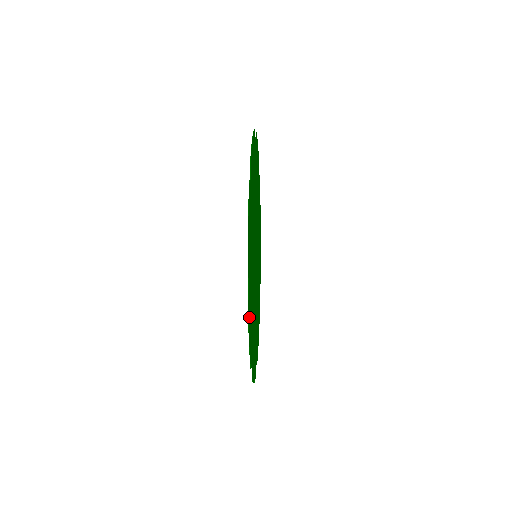
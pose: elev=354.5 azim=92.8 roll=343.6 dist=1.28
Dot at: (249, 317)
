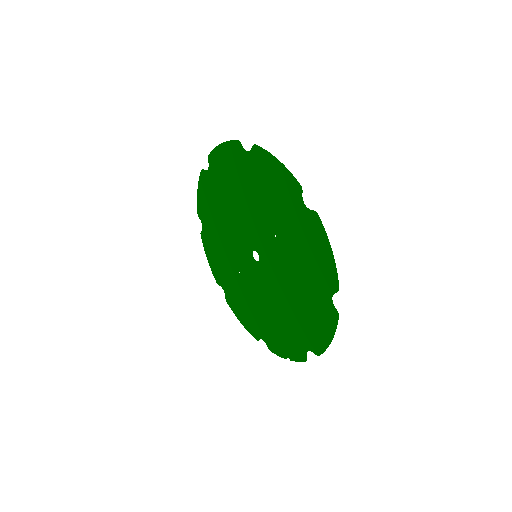
Dot at: (329, 320)
